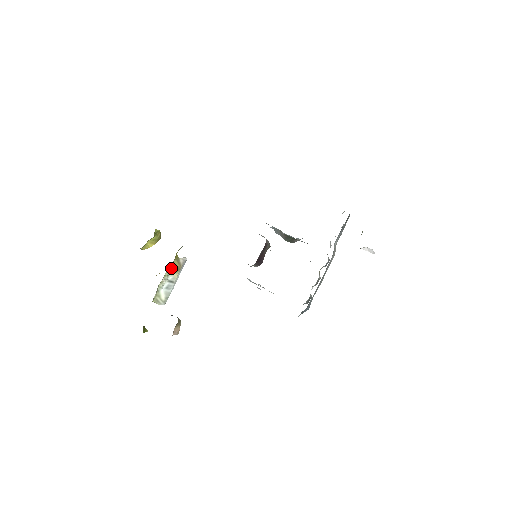
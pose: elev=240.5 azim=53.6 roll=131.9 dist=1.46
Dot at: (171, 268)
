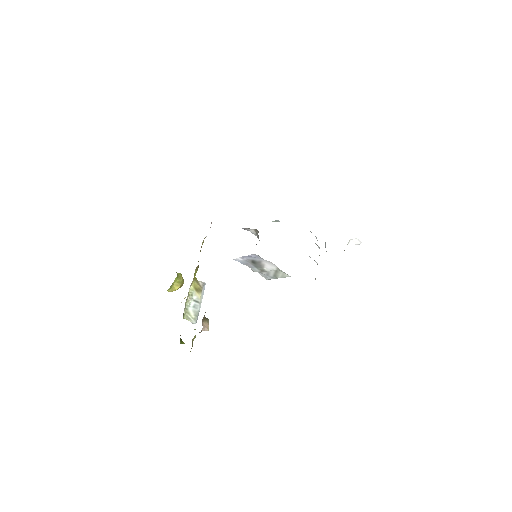
Dot at: (193, 288)
